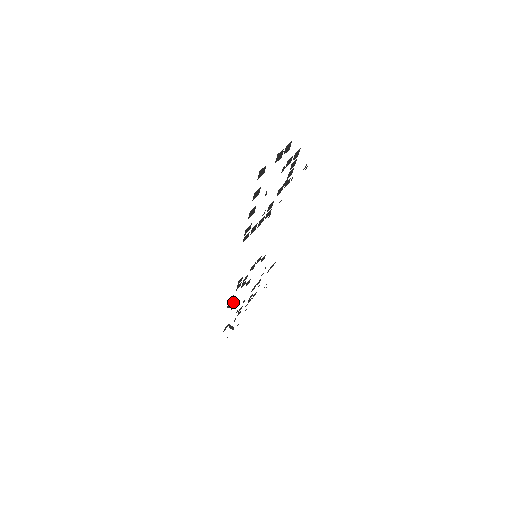
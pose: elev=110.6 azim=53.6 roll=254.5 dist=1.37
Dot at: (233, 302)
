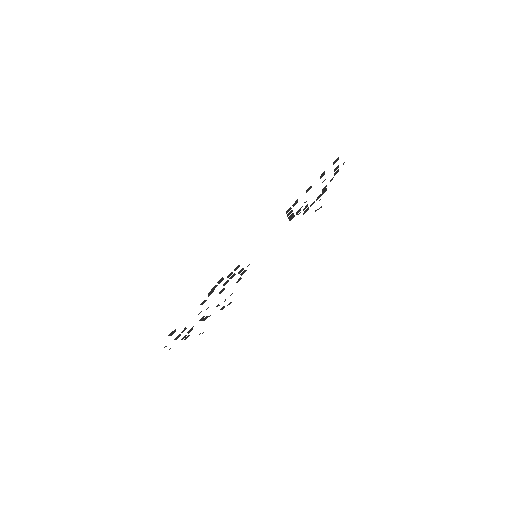
Dot at: (211, 293)
